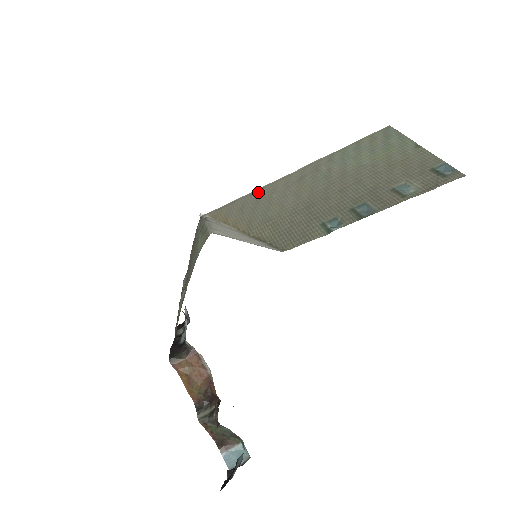
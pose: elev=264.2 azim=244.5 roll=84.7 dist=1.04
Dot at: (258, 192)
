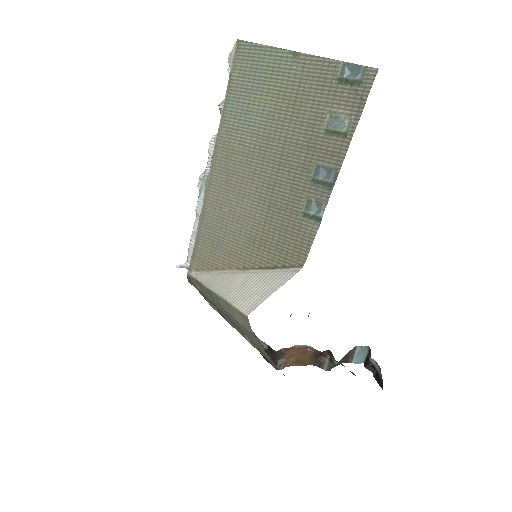
Dot at: (206, 215)
